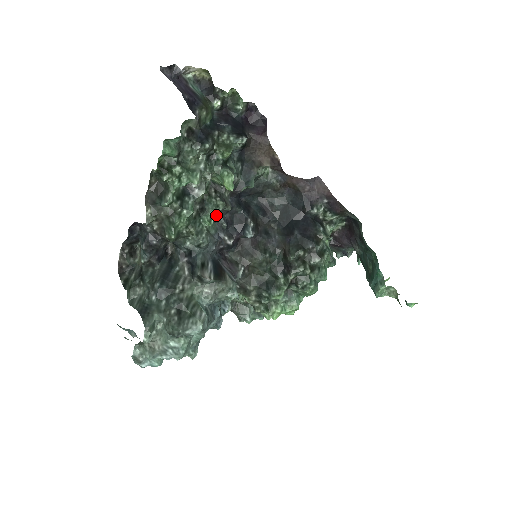
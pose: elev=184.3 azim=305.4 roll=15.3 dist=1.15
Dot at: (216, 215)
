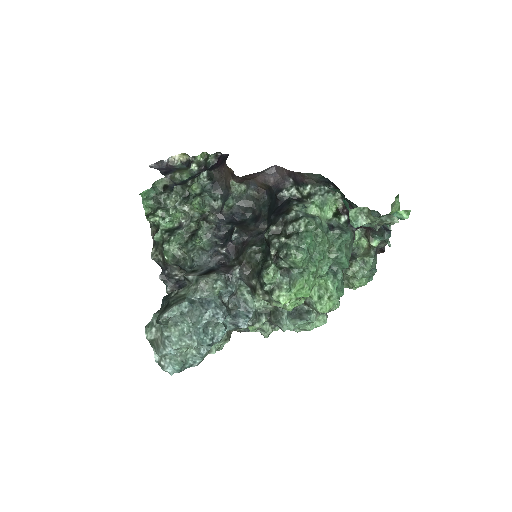
Dot at: (206, 235)
